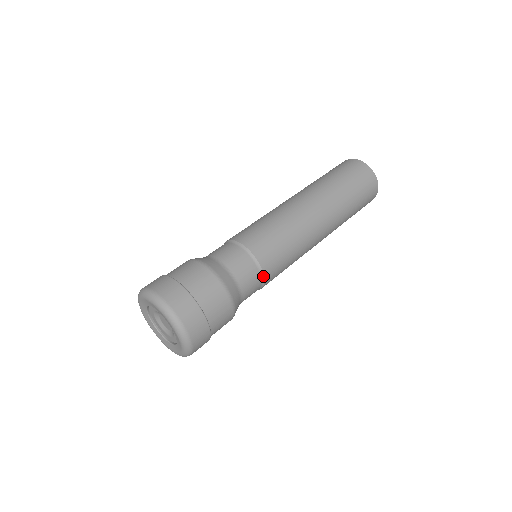
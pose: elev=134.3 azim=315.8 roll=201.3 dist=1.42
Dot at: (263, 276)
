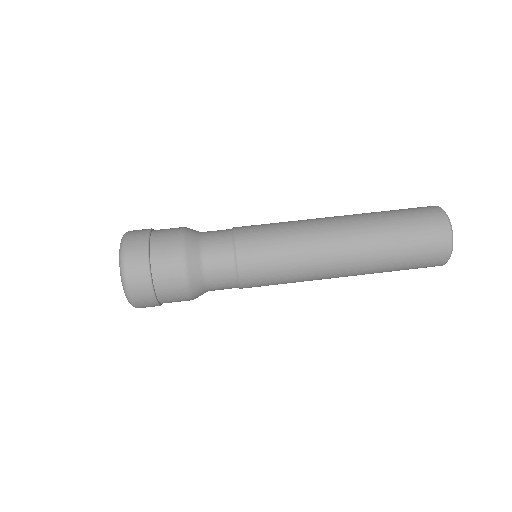
Dot at: (239, 288)
